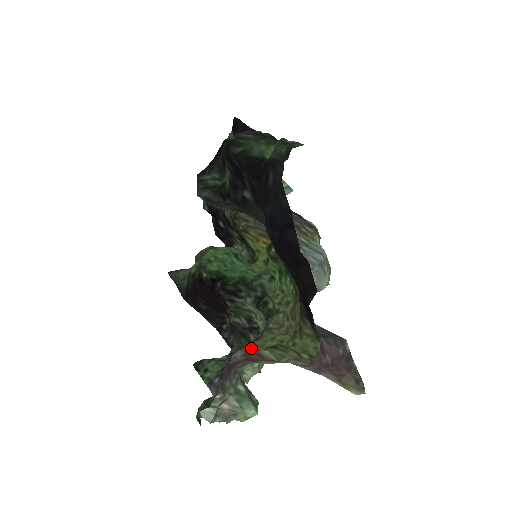
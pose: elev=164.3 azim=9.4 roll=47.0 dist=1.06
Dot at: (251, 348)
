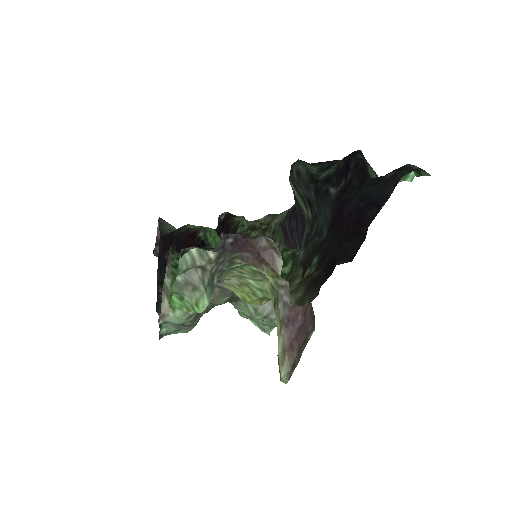
Dot at: occluded
